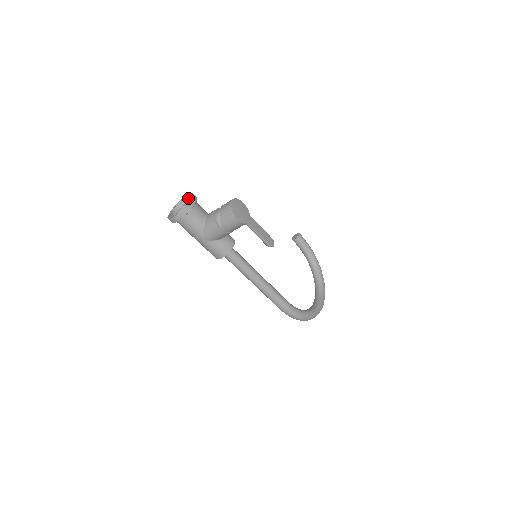
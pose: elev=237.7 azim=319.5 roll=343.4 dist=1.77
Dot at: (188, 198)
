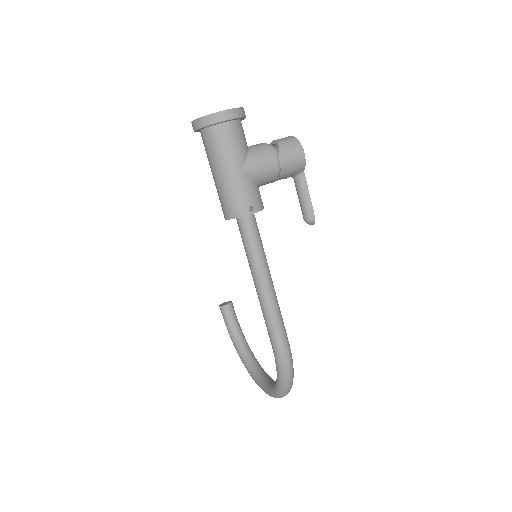
Dot at: occluded
